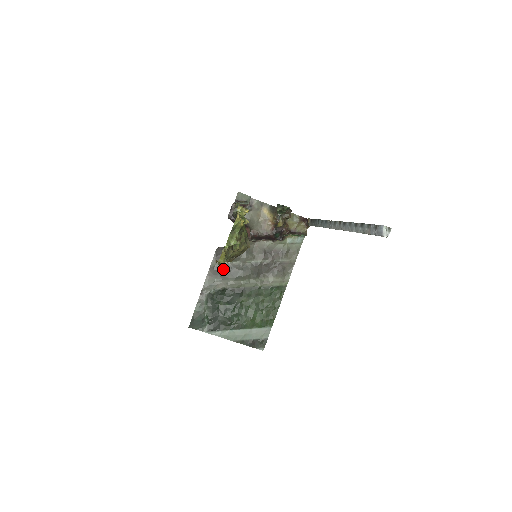
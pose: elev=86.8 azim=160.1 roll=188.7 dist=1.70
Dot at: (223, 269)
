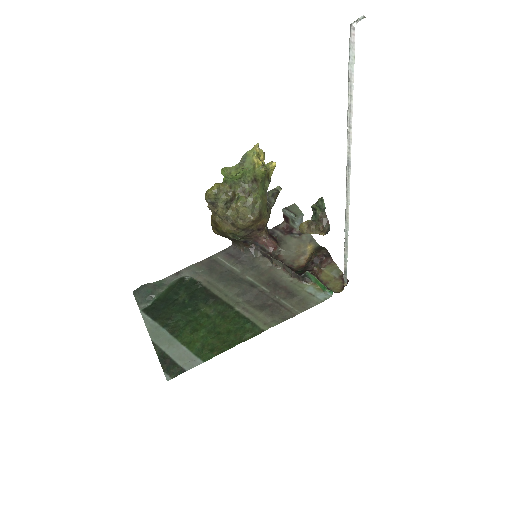
Dot at: (218, 266)
